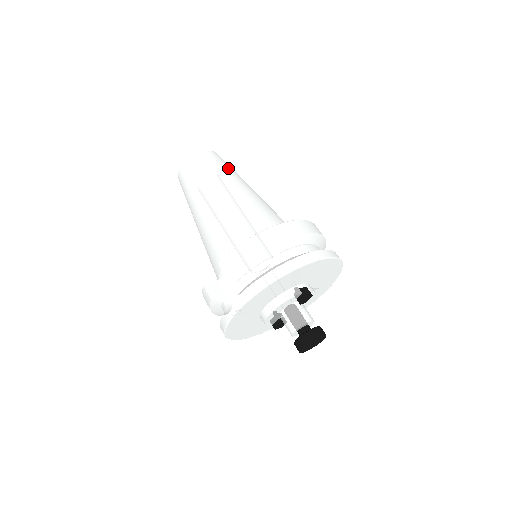
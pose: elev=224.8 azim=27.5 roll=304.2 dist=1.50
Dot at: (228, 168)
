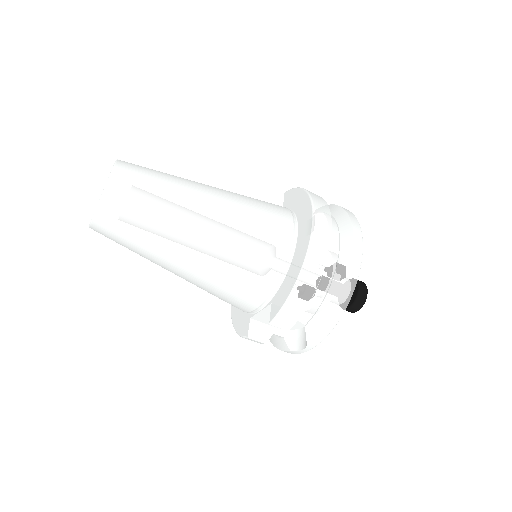
Dot at: (160, 183)
